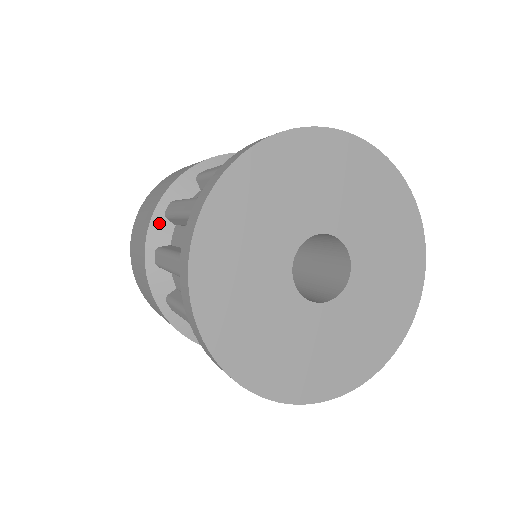
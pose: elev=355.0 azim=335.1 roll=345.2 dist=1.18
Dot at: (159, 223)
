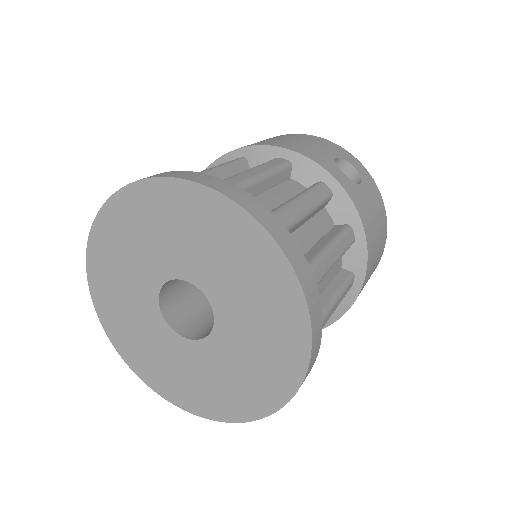
Dot at: occluded
